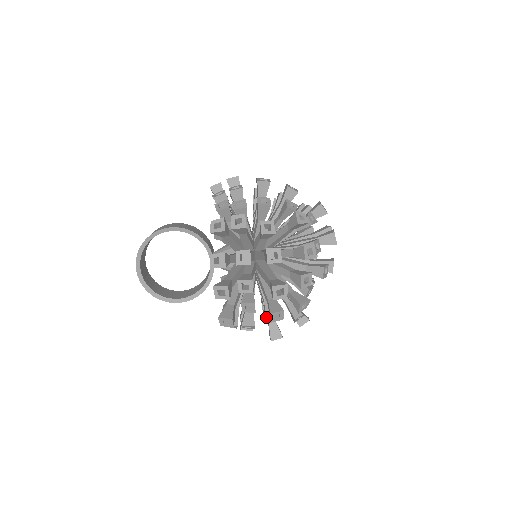
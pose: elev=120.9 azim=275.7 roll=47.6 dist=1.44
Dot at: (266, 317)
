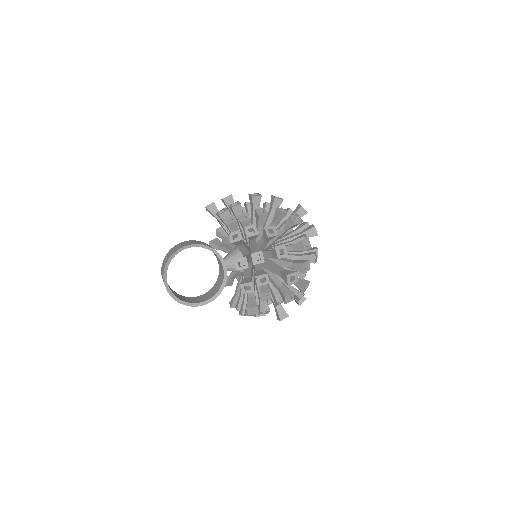
Dot at: (277, 302)
